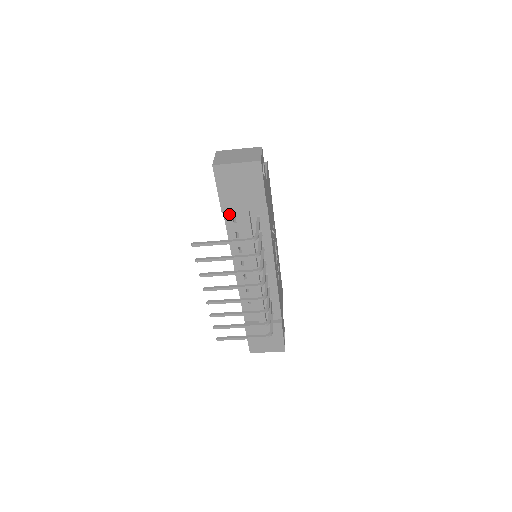
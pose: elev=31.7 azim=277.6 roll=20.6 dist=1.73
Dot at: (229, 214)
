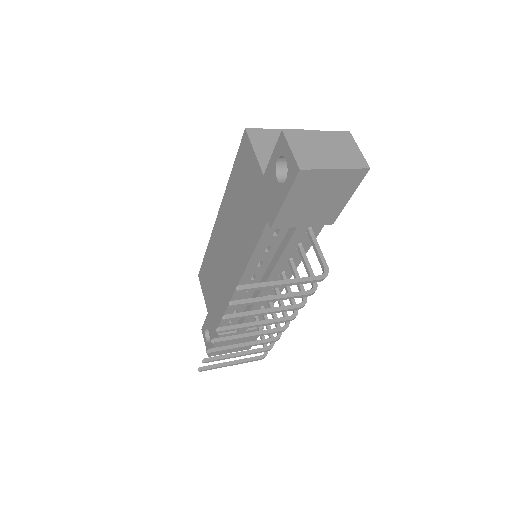
Dot at: occluded
